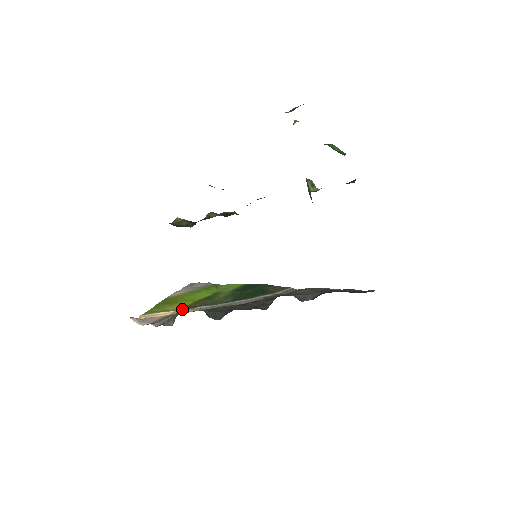
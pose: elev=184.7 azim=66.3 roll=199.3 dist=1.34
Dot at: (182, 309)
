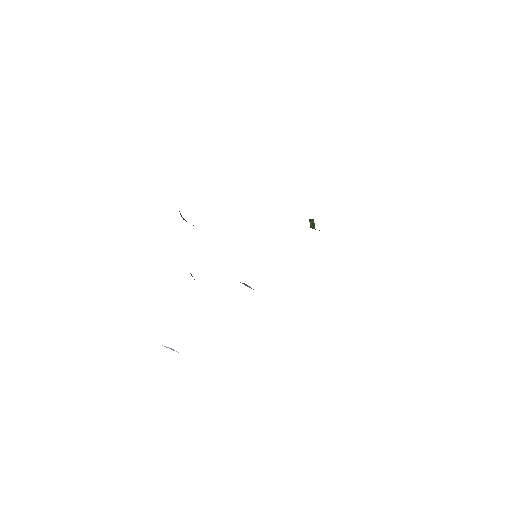
Dot at: occluded
